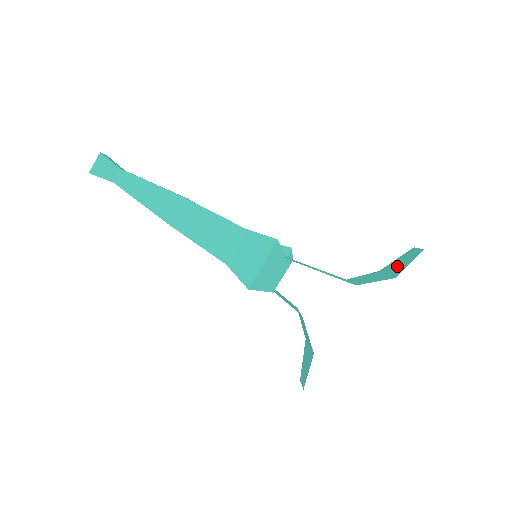
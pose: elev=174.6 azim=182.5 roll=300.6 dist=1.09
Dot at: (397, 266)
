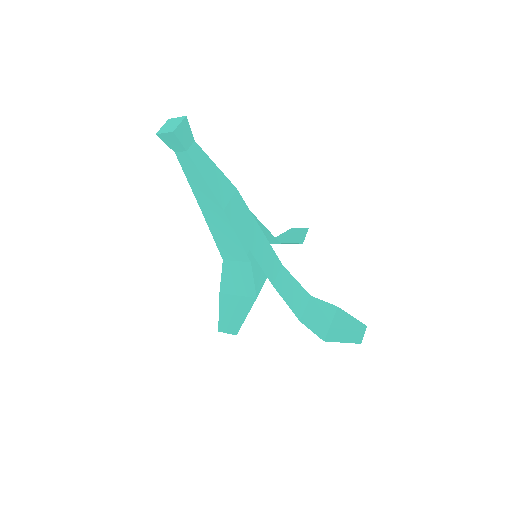
Dot at: (341, 328)
